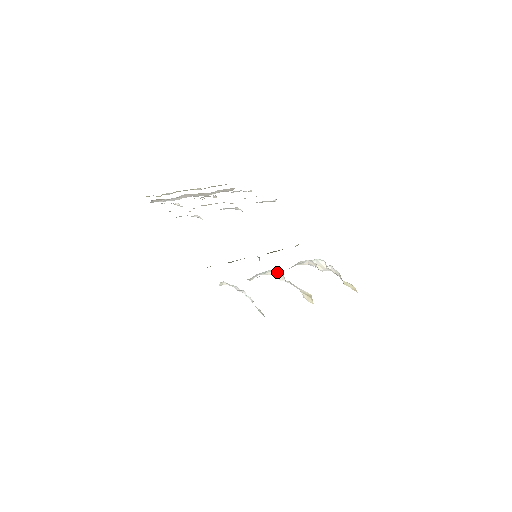
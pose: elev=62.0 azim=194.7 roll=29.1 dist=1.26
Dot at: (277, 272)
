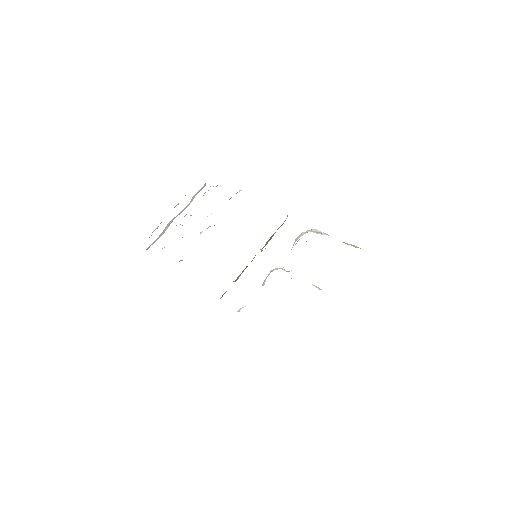
Dot at: (280, 268)
